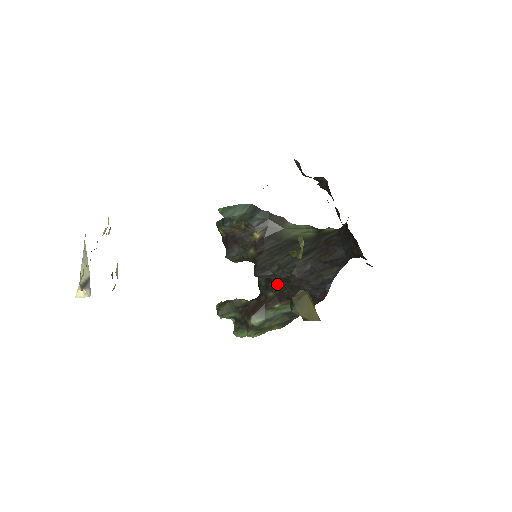
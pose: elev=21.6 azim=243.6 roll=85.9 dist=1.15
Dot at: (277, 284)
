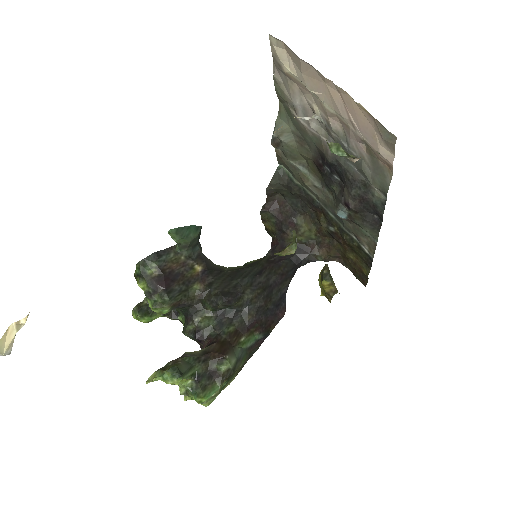
Dot at: (237, 313)
